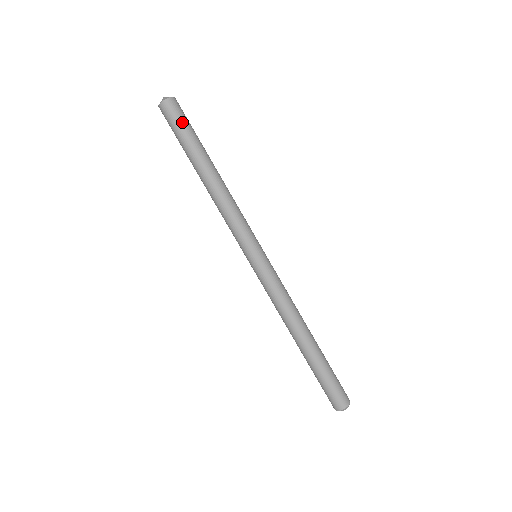
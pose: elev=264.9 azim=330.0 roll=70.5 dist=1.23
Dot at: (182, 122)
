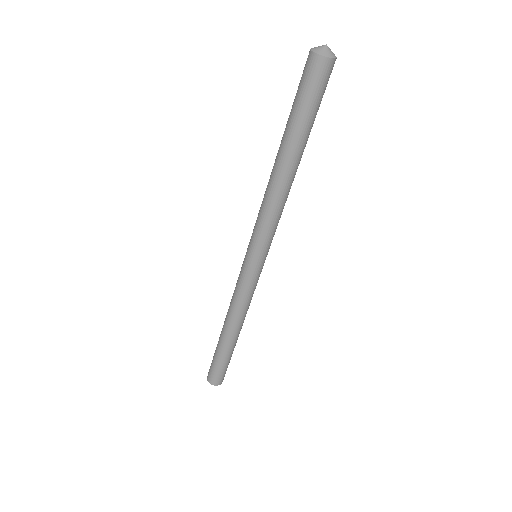
Dot at: (305, 93)
